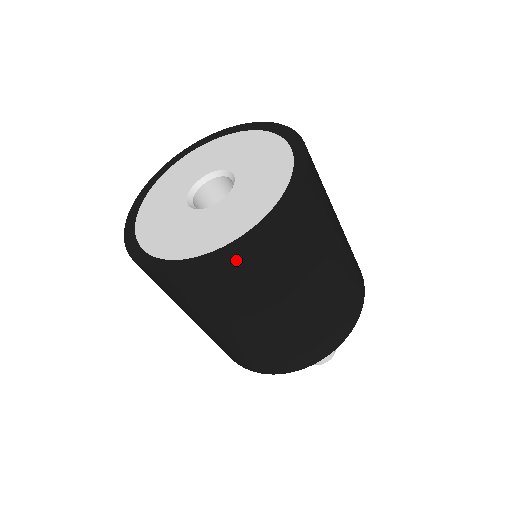
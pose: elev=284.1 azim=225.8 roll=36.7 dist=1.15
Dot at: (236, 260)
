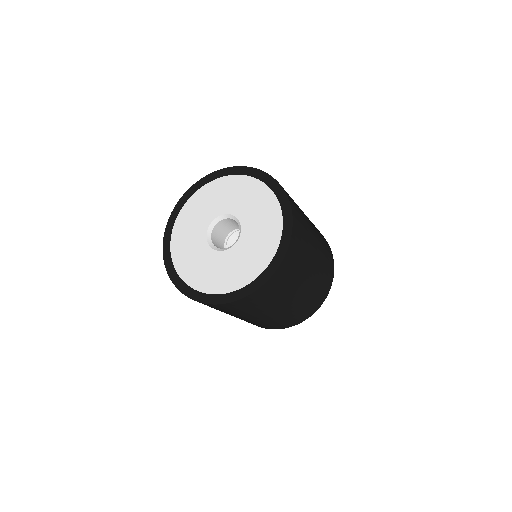
Dot at: (220, 306)
